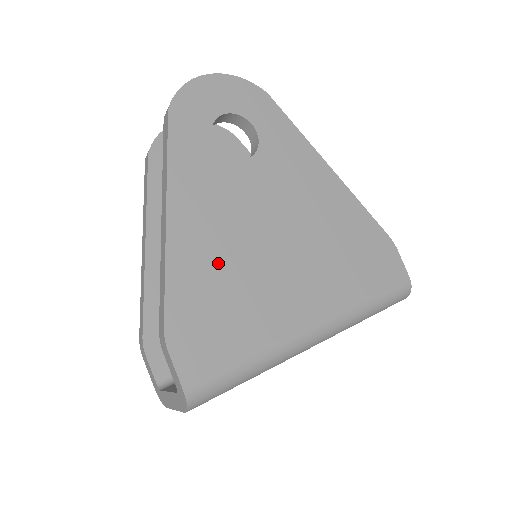
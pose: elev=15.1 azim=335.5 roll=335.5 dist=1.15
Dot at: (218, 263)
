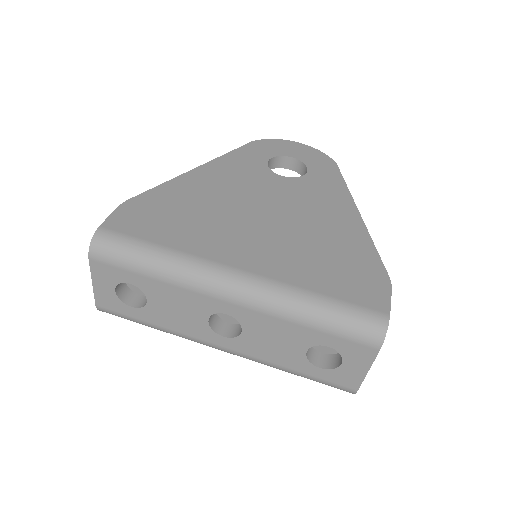
Dot at: (203, 199)
